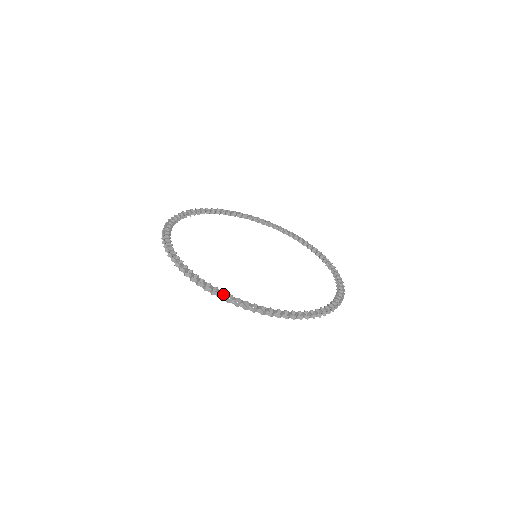
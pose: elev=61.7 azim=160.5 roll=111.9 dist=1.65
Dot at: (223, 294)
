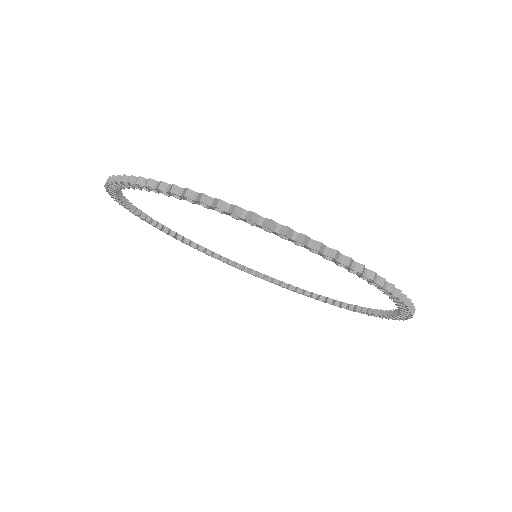
Dot at: occluded
